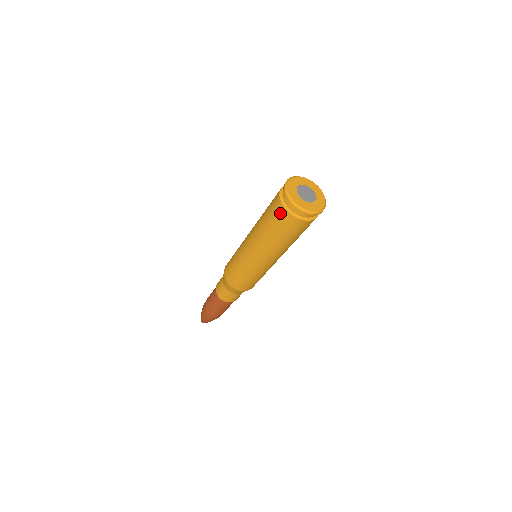
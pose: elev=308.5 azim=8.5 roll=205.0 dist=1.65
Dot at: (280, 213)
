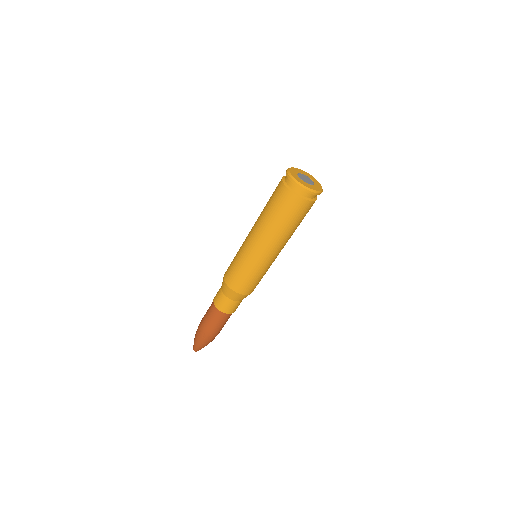
Dot at: (300, 205)
